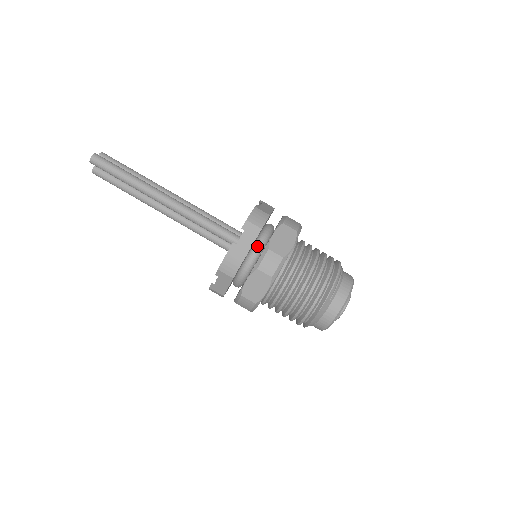
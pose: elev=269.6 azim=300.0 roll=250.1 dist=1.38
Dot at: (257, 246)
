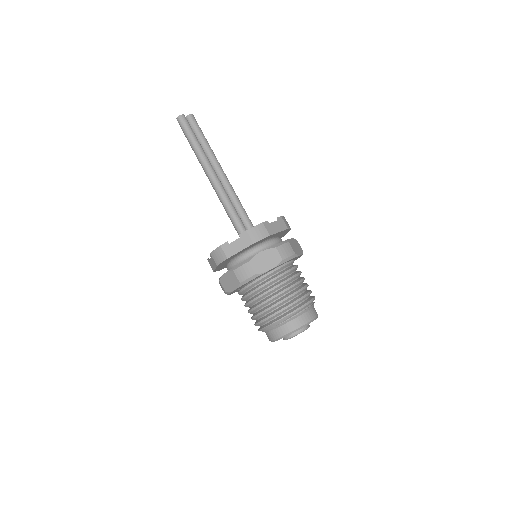
Dot at: (248, 253)
